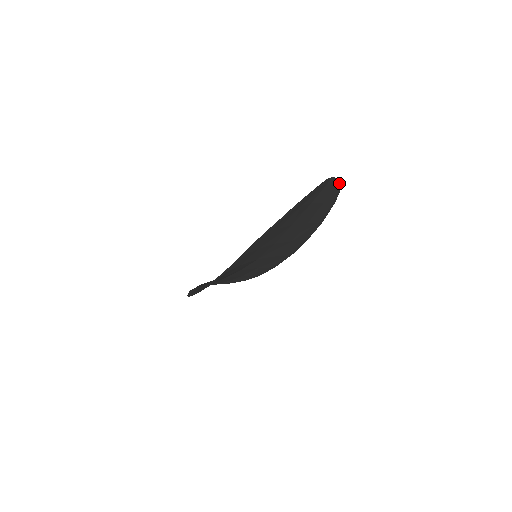
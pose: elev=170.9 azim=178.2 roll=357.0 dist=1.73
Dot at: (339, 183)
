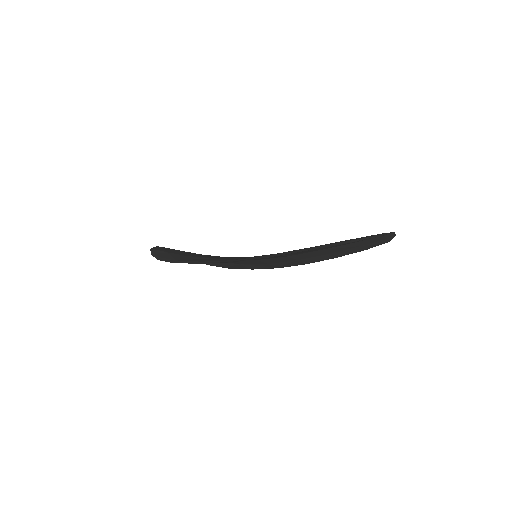
Dot at: (391, 238)
